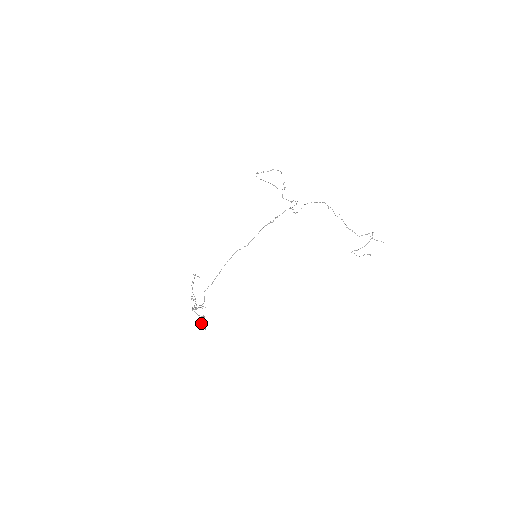
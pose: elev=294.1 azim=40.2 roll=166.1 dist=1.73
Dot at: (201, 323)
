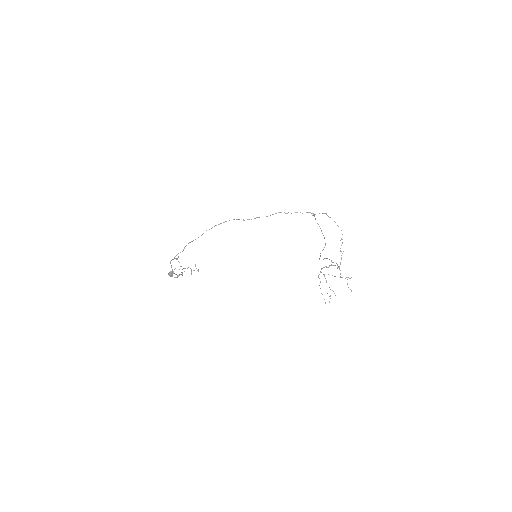
Dot at: occluded
